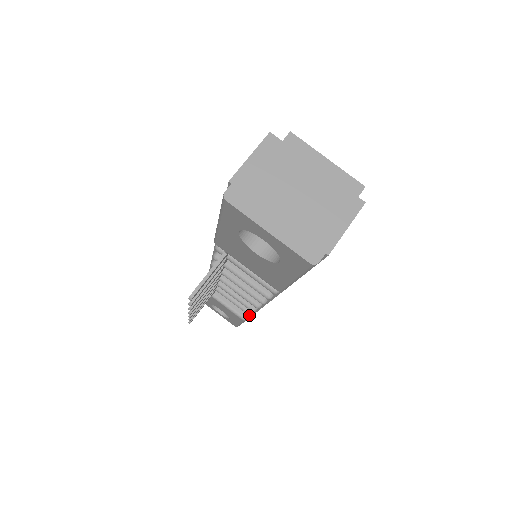
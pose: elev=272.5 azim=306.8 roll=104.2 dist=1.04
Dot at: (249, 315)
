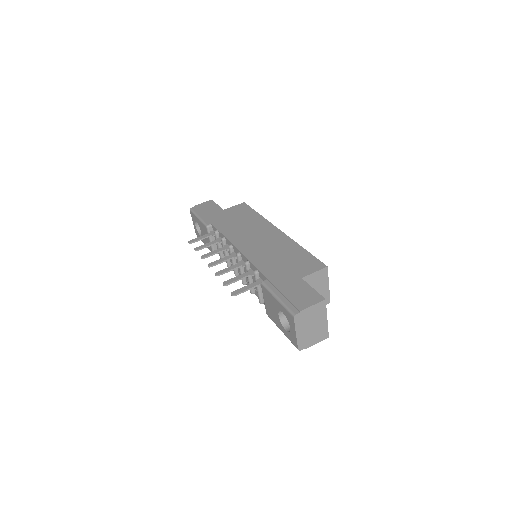
Dot at: (218, 253)
